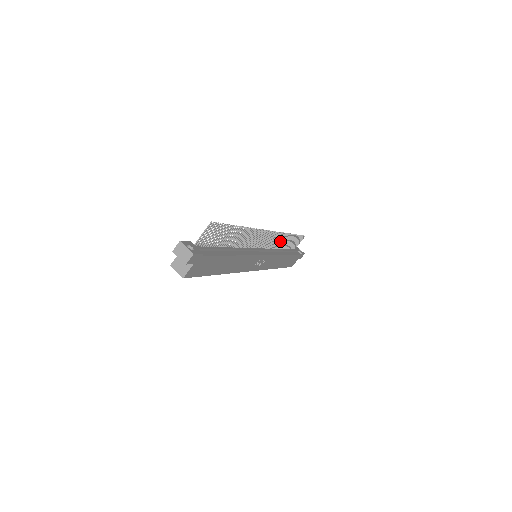
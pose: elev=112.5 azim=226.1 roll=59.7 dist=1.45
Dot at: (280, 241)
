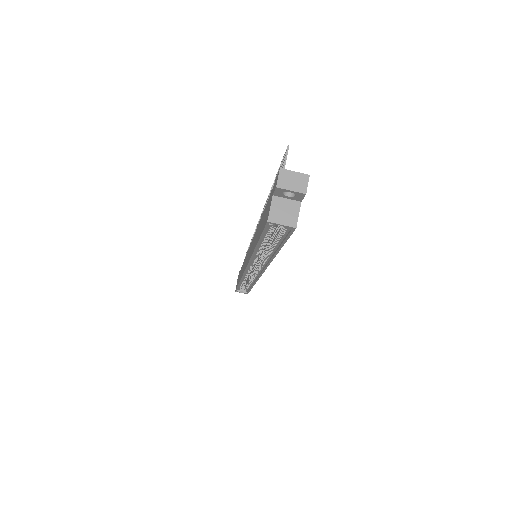
Dot at: occluded
